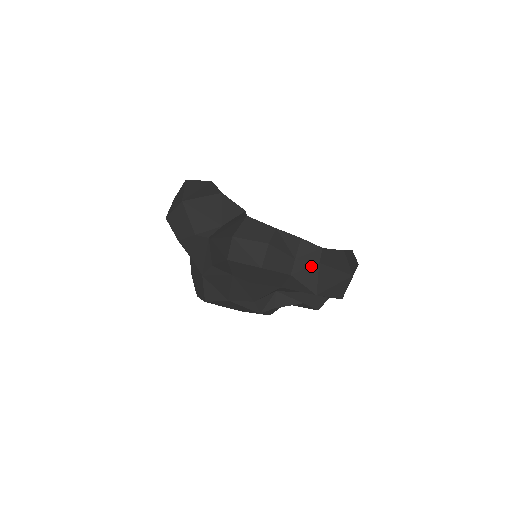
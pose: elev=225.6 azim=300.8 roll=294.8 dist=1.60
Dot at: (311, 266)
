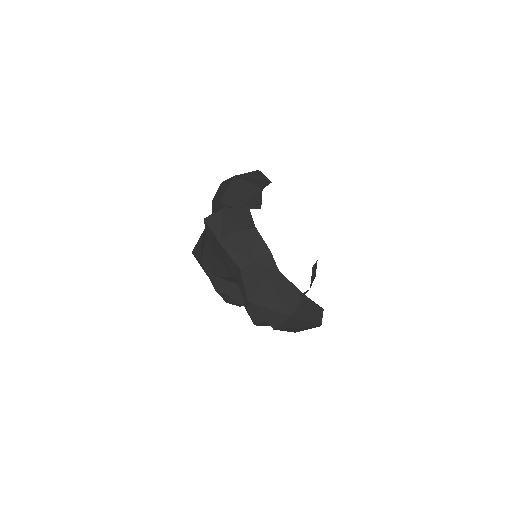
Dot at: (259, 275)
